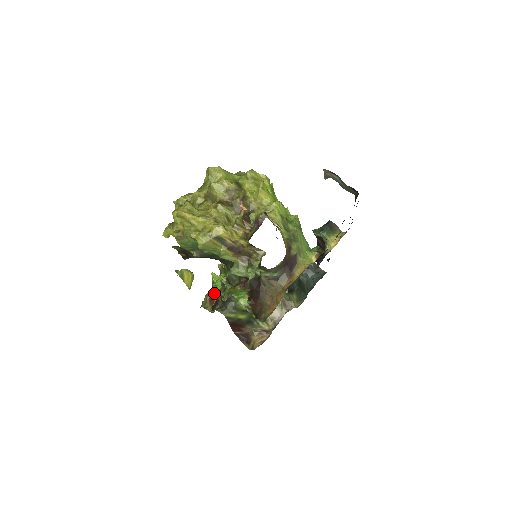
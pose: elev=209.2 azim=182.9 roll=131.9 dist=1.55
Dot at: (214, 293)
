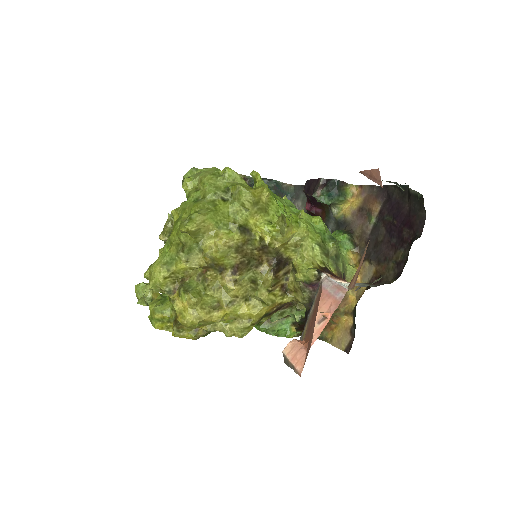
Dot at: occluded
